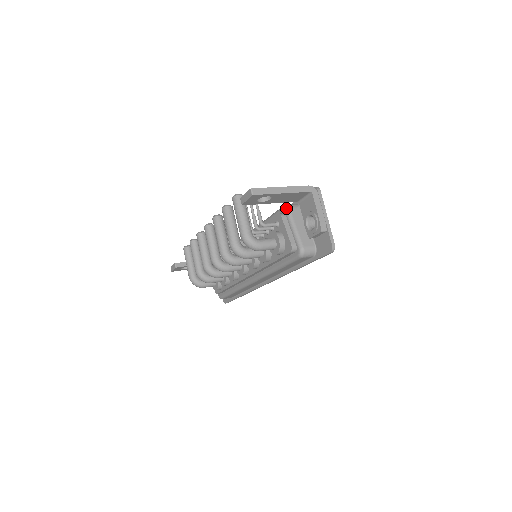
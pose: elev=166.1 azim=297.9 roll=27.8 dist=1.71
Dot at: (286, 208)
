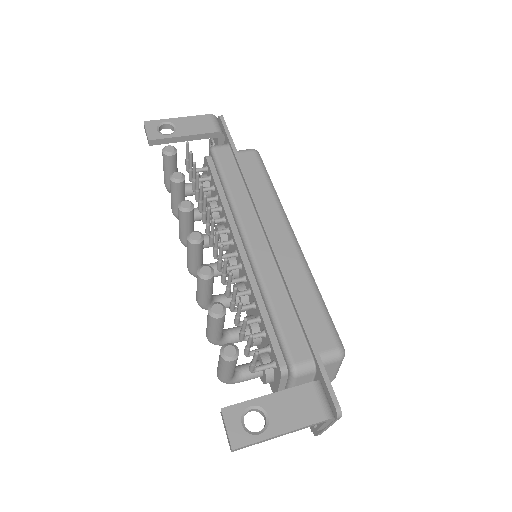
Dot at: (292, 376)
